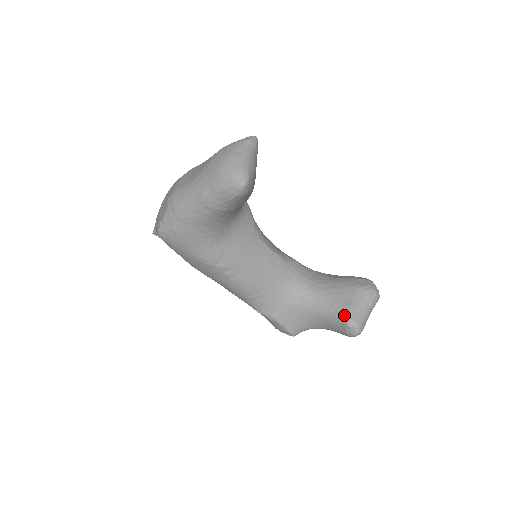
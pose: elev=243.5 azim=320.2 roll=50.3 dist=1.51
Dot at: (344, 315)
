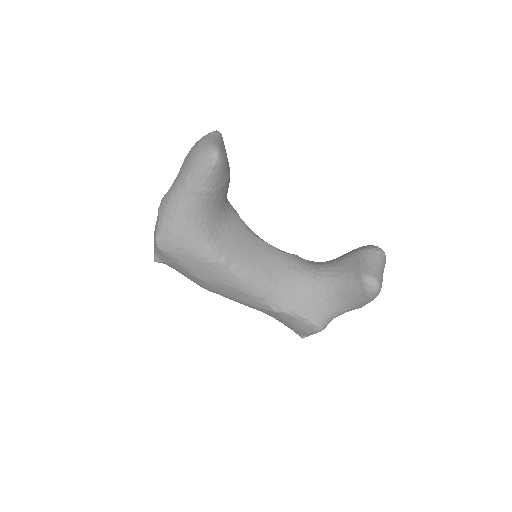
Dot at: (357, 274)
